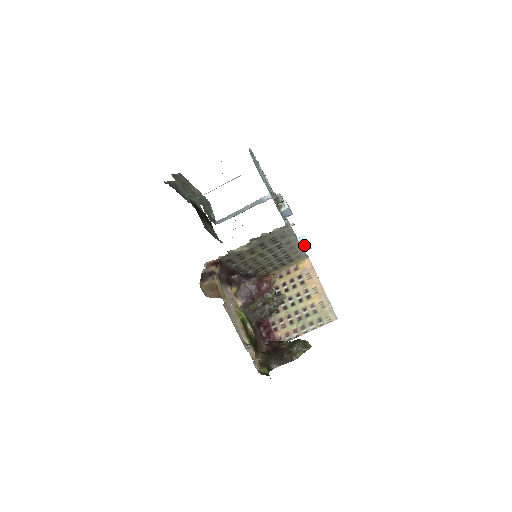
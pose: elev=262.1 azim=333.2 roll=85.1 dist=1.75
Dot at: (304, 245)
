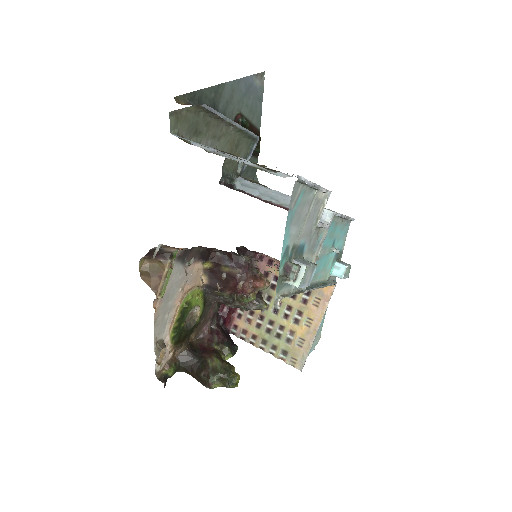
Dot at: (336, 276)
